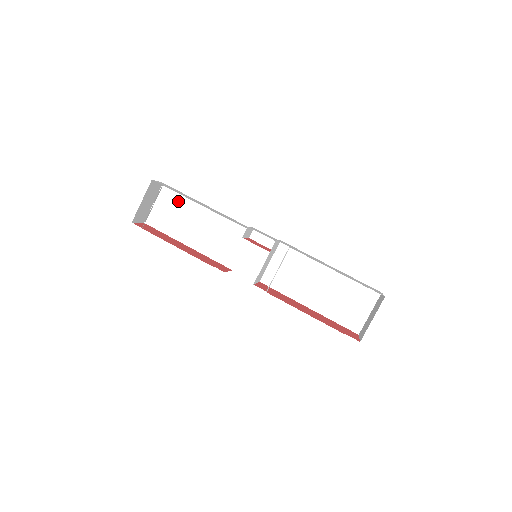
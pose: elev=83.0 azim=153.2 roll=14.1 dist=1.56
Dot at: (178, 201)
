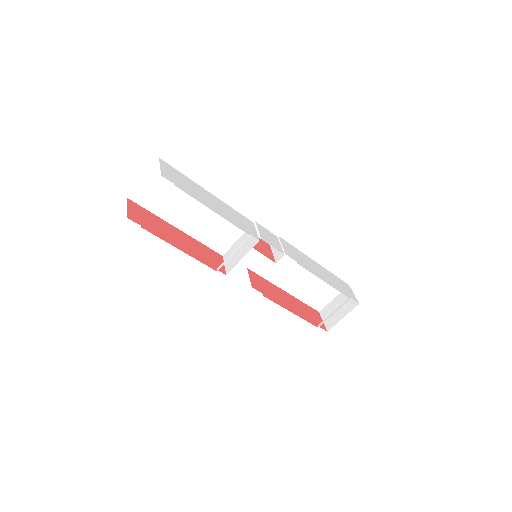
Dot at: occluded
